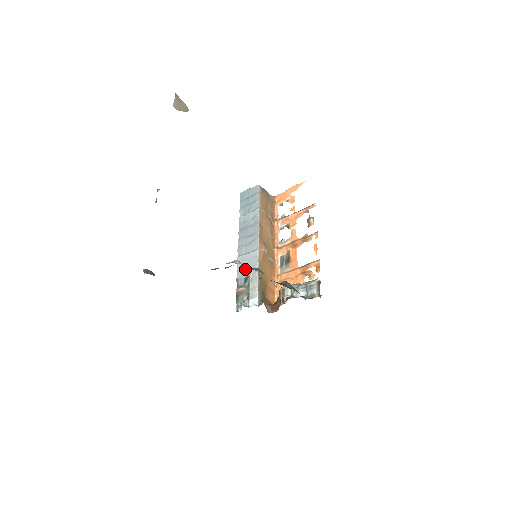
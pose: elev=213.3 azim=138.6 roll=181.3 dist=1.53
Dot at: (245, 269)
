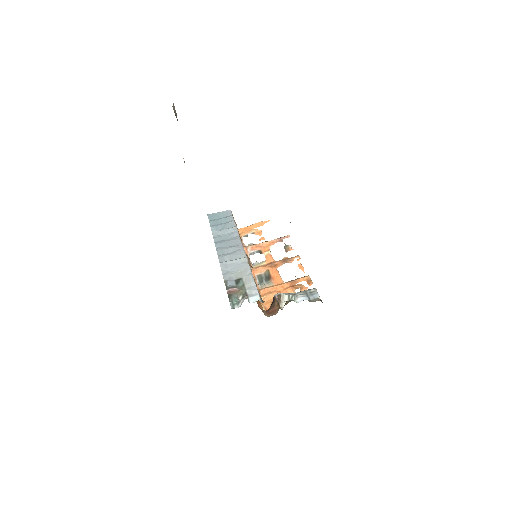
Dot at: (234, 272)
